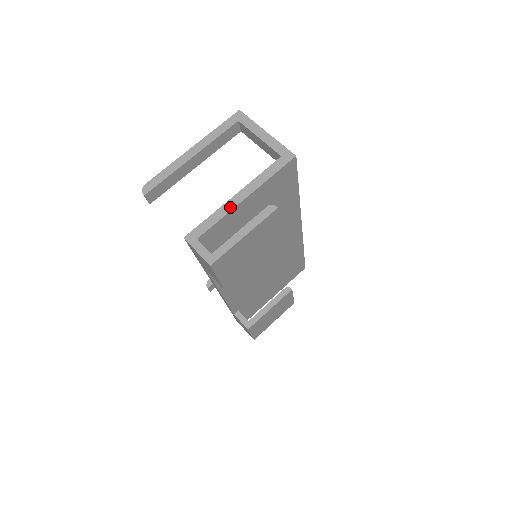
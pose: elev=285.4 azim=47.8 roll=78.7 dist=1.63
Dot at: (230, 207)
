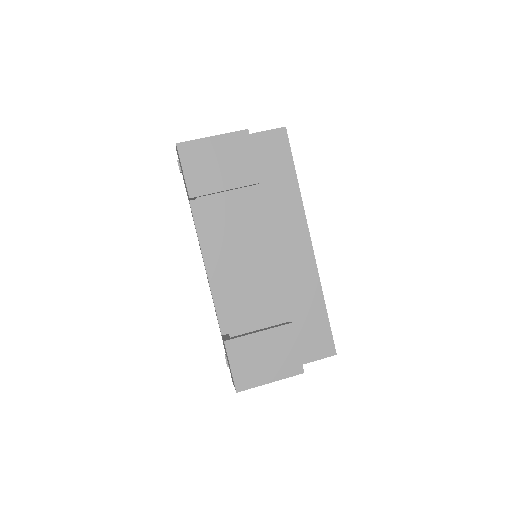
Dot at: occluded
